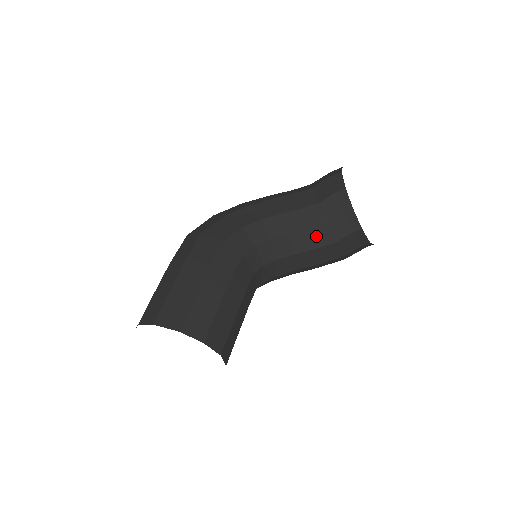
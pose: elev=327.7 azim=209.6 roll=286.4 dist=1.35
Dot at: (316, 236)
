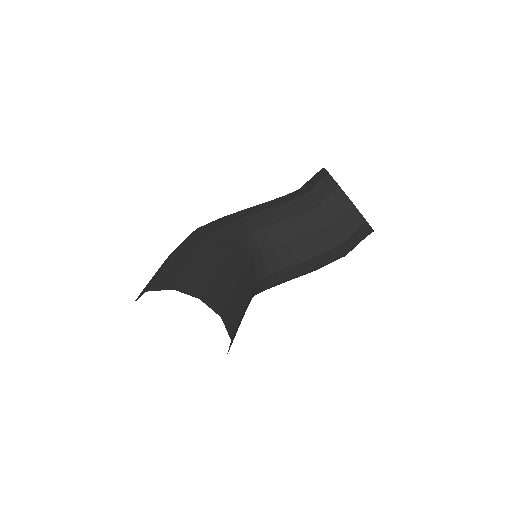
Dot at: (310, 220)
